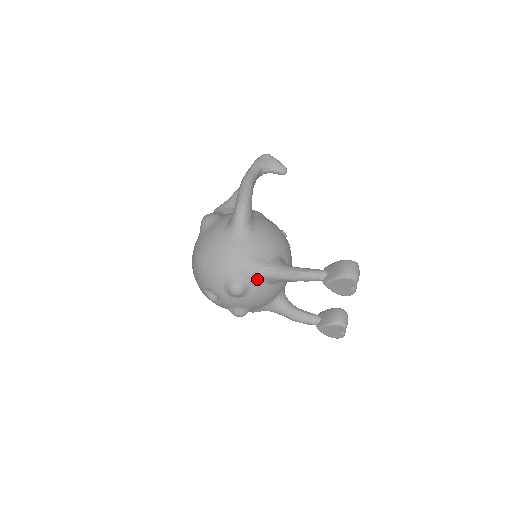
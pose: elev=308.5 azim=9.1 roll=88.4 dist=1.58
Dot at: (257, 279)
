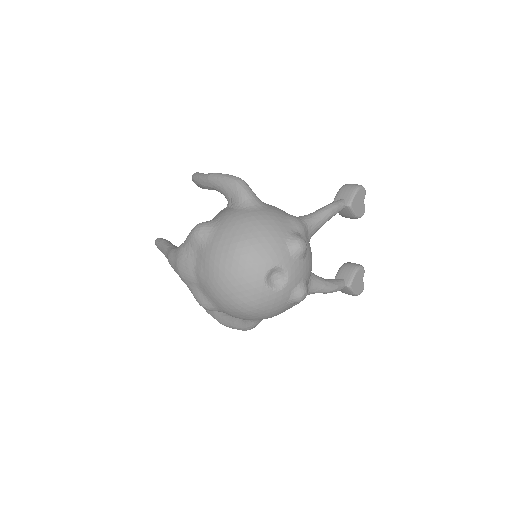
Dot at: (304, 231)
